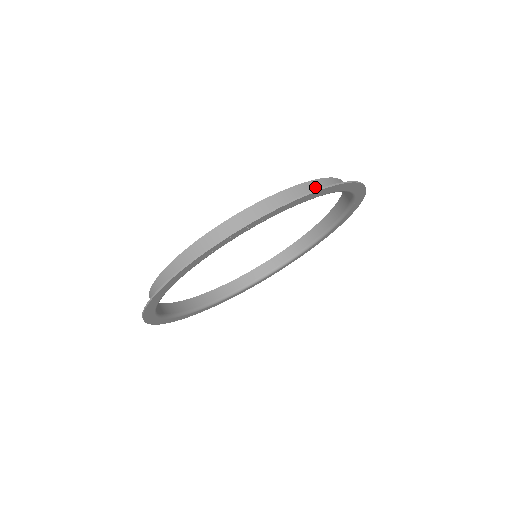
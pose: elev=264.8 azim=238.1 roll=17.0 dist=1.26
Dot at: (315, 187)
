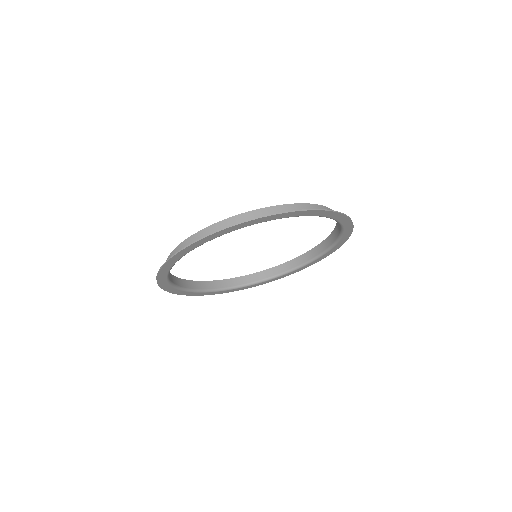
Dot at: occluded
